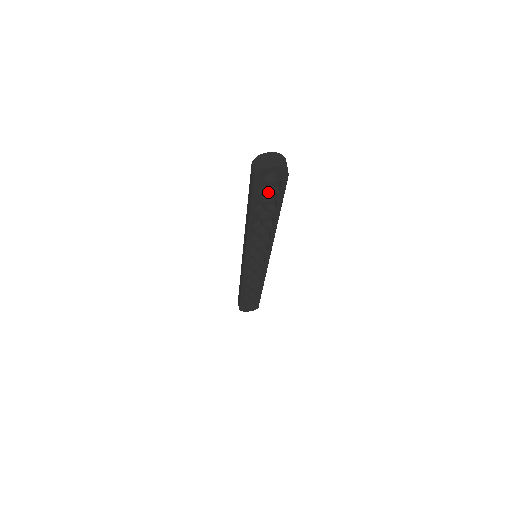
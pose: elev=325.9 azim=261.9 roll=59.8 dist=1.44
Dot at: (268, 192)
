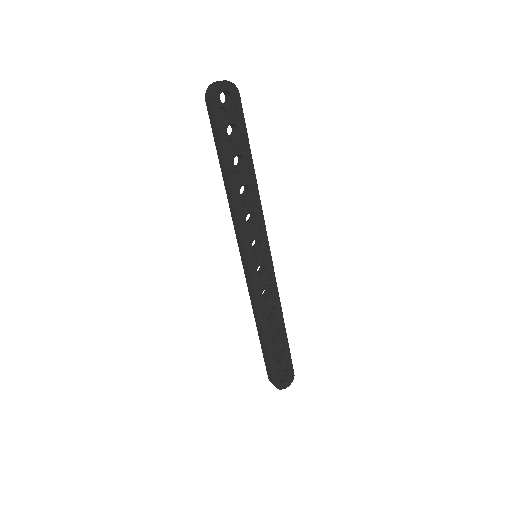
Dot at: (230, 122)
